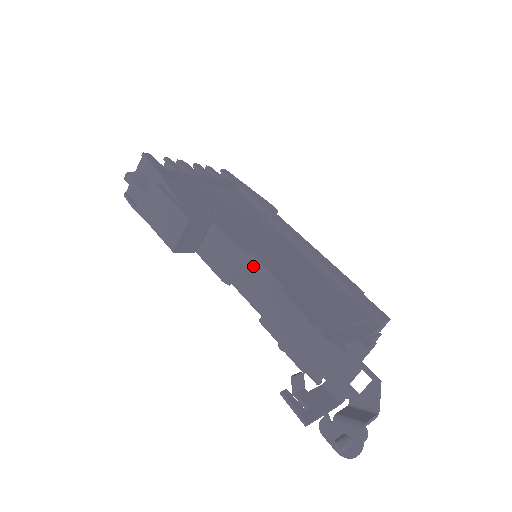
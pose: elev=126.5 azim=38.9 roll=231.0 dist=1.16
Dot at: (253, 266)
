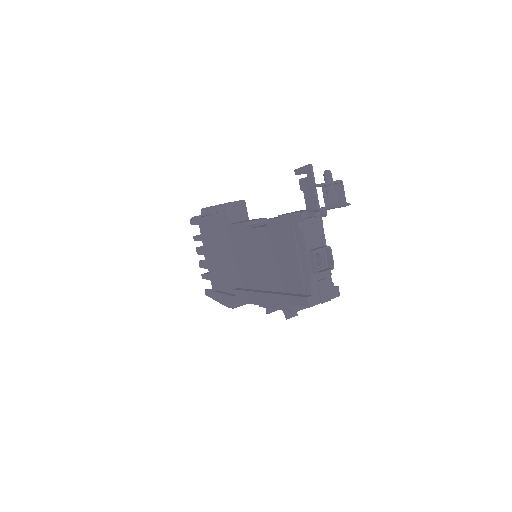
Dot at: occluded
